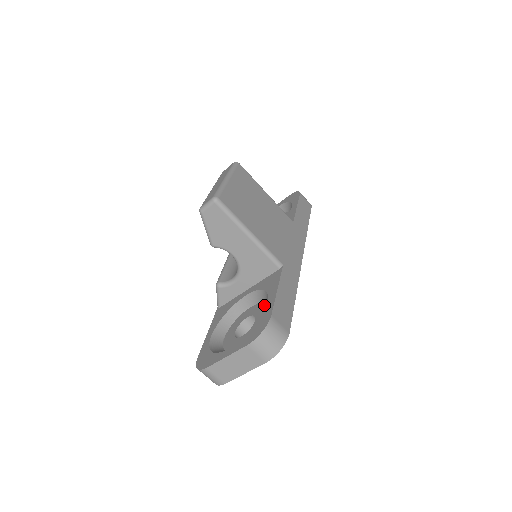
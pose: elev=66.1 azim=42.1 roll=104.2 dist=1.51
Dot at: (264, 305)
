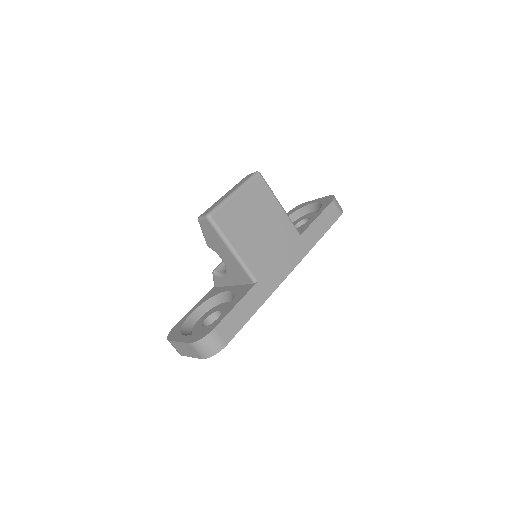
Dot at: occluded
